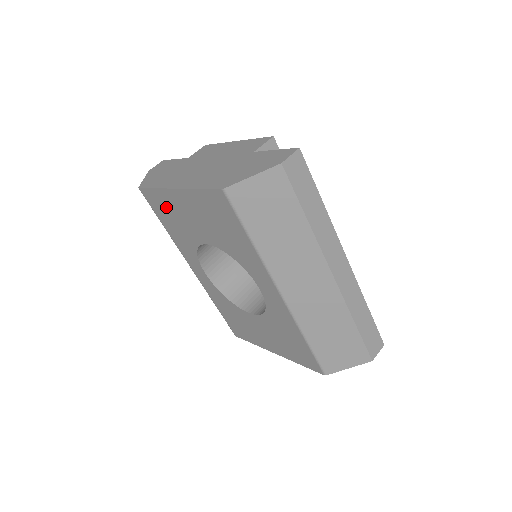
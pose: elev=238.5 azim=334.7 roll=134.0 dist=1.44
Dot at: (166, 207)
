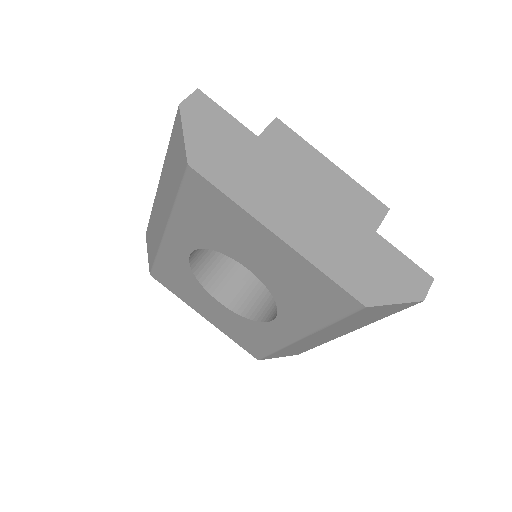
Dot at: (223, 214)
